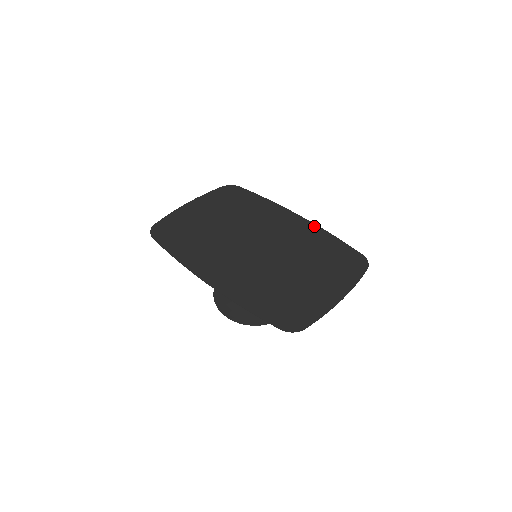
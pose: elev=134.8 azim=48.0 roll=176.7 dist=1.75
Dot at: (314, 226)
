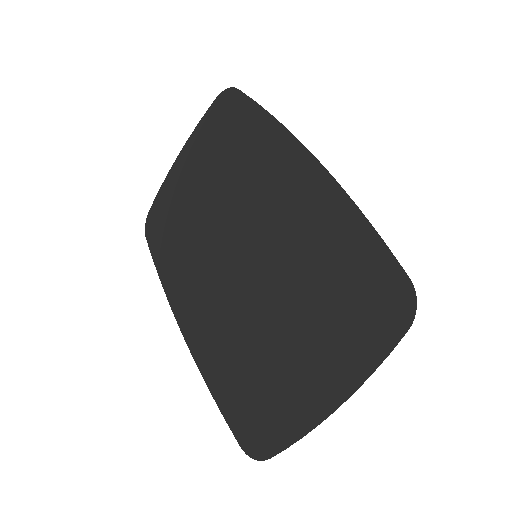
Dot at: (331, 187)
